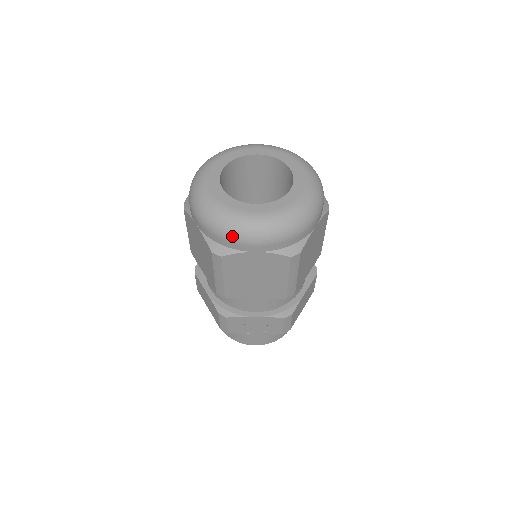
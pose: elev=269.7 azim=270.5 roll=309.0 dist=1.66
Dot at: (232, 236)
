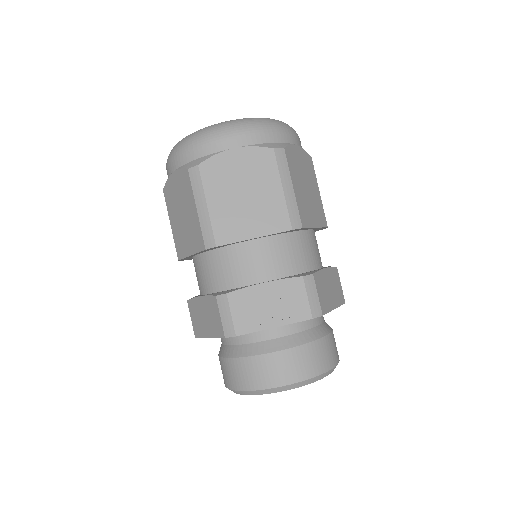
Dot at: (205, 137)
